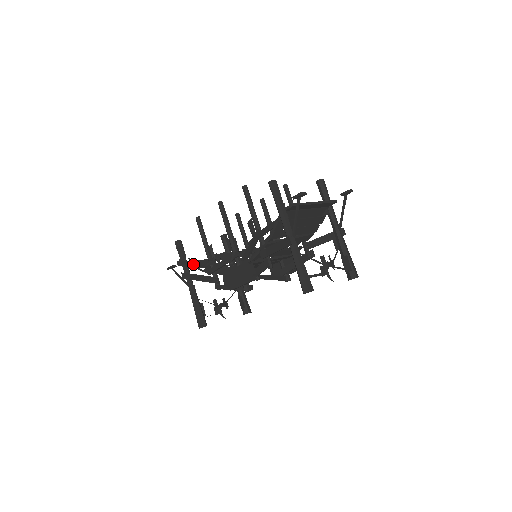
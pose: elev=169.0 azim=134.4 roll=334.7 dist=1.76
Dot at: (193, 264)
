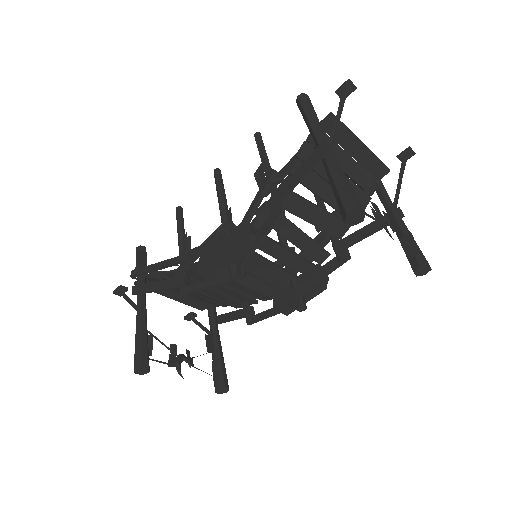
Dot at: (154, 267)
